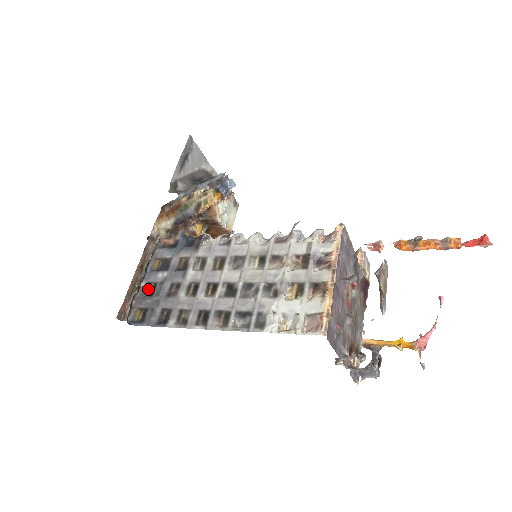
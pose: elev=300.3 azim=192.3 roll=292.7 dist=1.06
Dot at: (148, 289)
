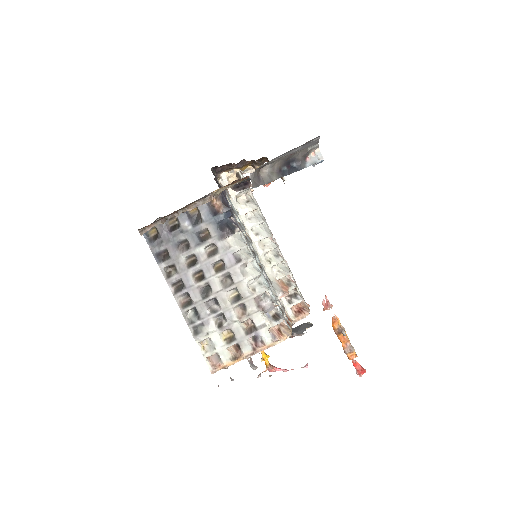
Dot at: (173, 221)
